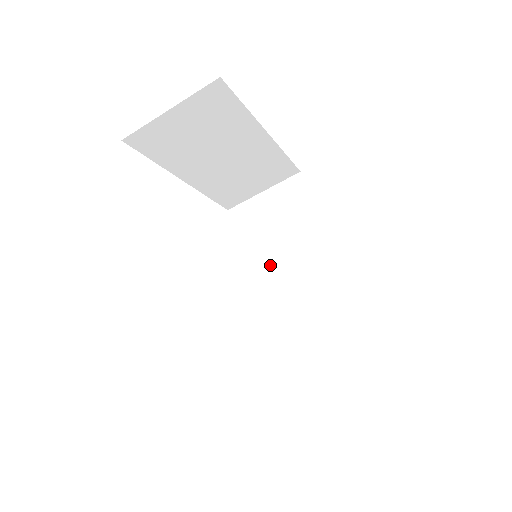
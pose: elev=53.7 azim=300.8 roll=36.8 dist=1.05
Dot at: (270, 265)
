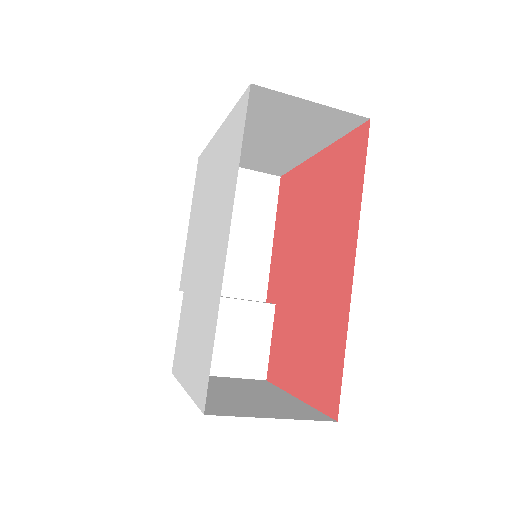
Dot at: occluded
